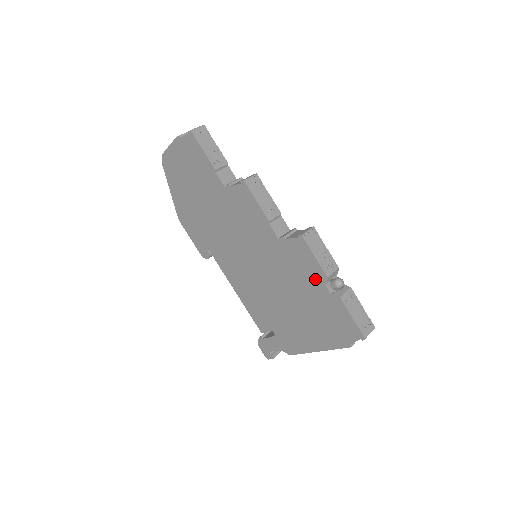
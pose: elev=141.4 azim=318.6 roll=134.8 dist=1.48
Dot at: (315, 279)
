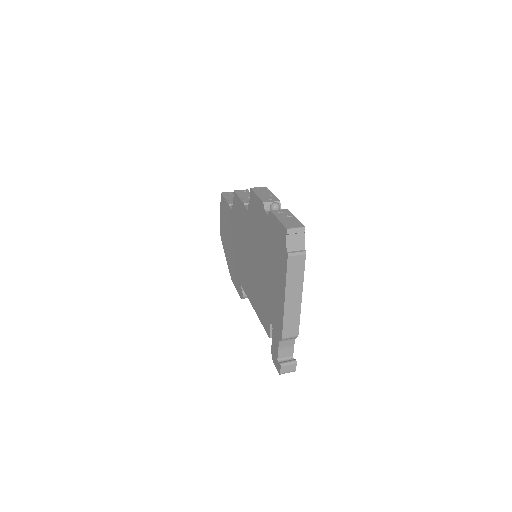
Dot at: (262, 215)
